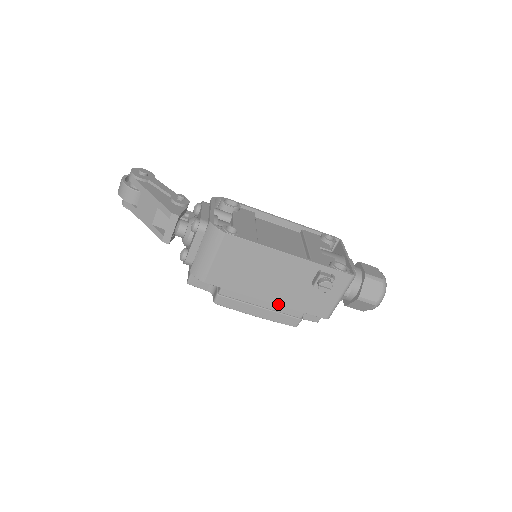
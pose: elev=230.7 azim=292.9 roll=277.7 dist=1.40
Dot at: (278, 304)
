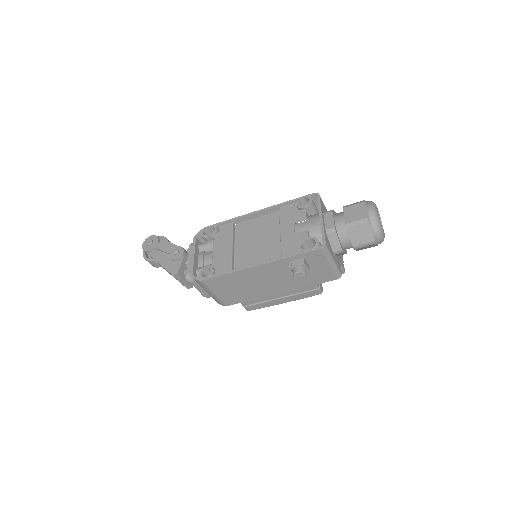
Dot at: (289, 290)
